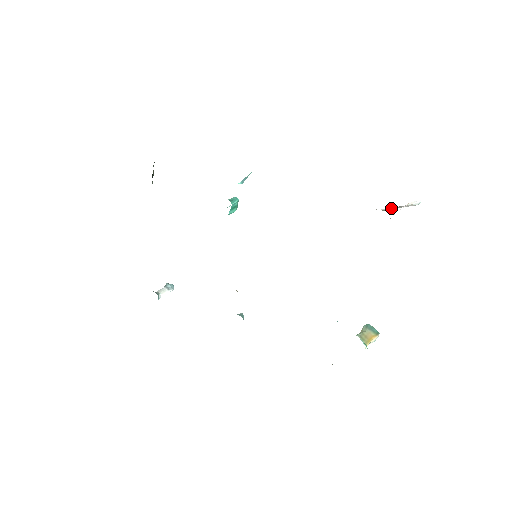
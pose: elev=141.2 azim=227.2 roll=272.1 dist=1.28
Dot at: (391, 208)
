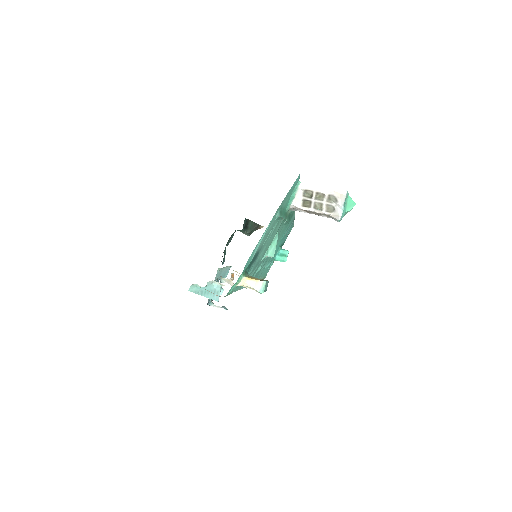
Dot at: (337, 209)
